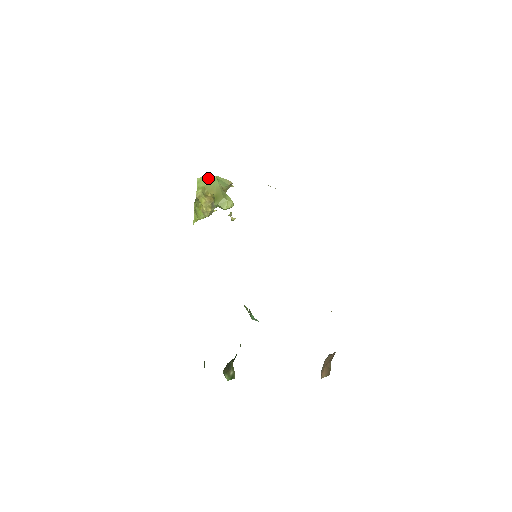
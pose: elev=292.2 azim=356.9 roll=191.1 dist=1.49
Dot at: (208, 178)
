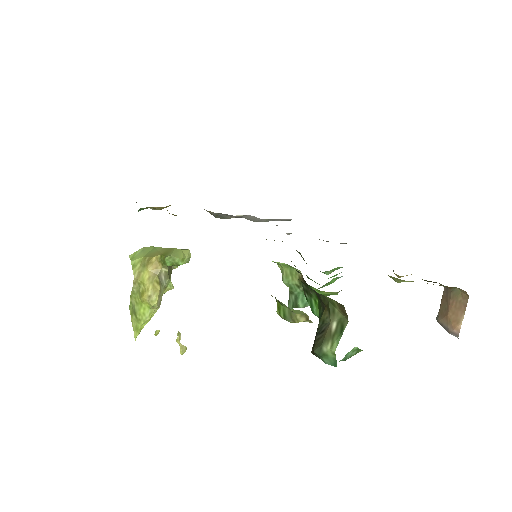
Dot at: (144, 250)
